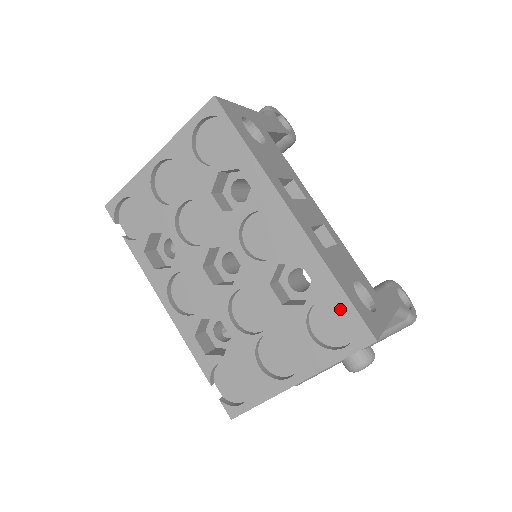
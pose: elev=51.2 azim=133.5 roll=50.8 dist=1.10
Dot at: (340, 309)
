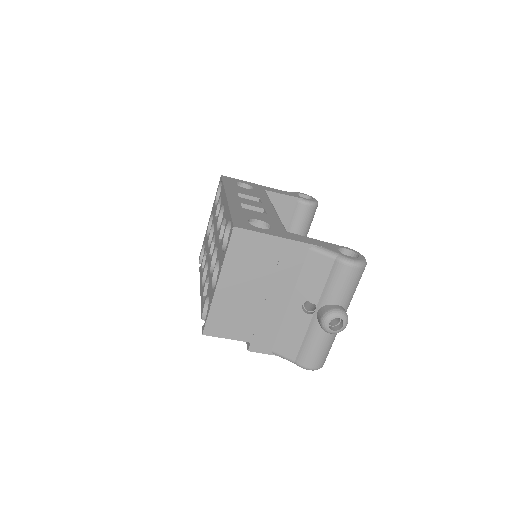
Dot at: occluded
